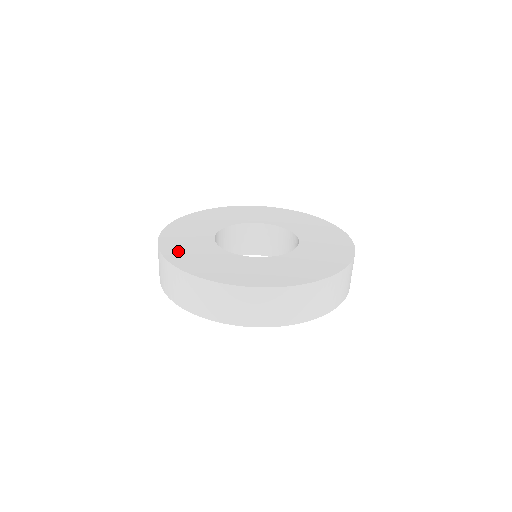
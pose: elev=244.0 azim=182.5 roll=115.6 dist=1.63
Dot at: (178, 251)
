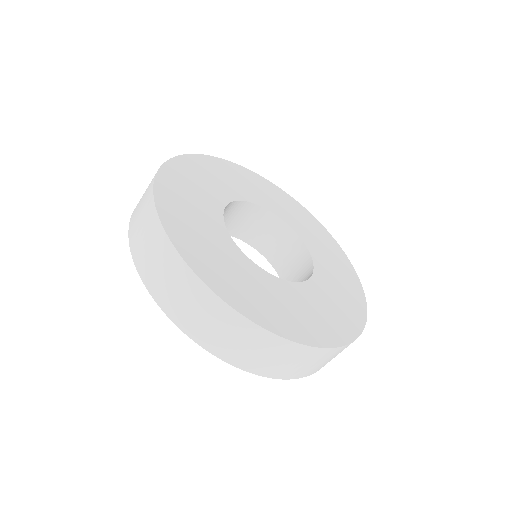
Dot at: (215, 271)
